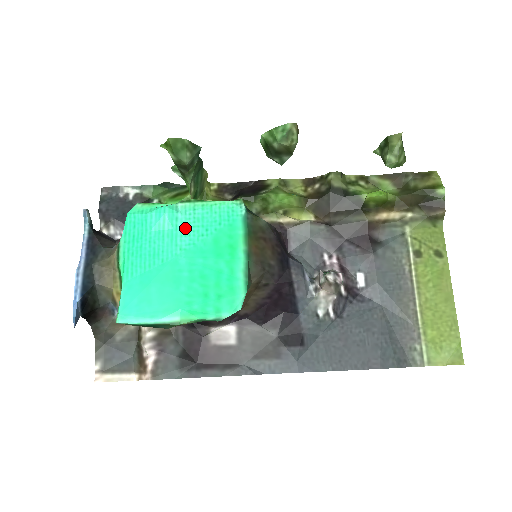
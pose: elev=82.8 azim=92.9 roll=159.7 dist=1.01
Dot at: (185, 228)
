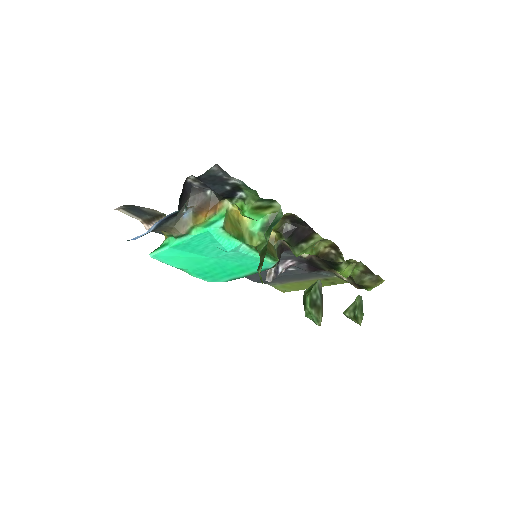
Dot at: (232, 255)
